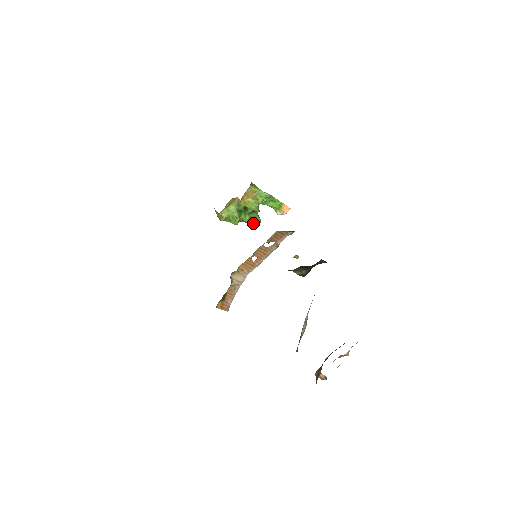
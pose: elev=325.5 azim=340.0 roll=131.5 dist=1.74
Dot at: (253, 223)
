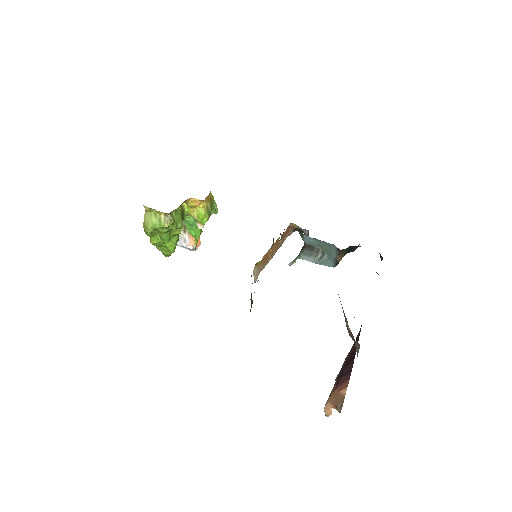
Dot at: (174, 249)
